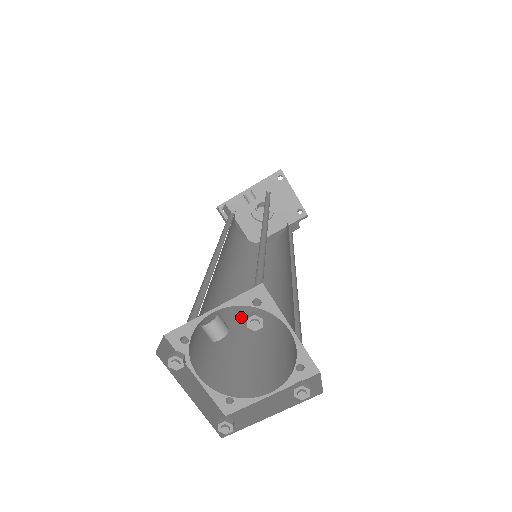
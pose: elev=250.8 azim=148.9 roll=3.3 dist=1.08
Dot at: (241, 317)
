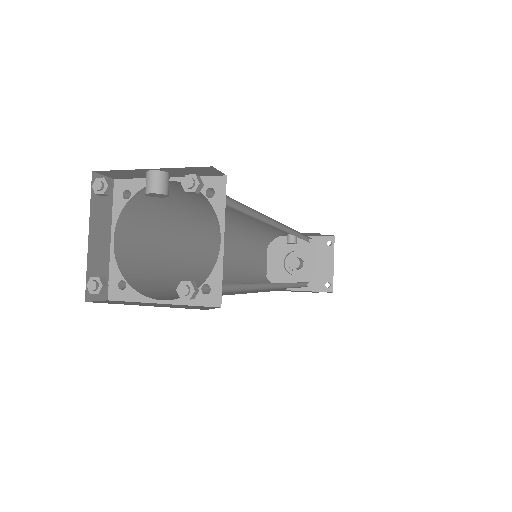
Dot at: (201, 279)
